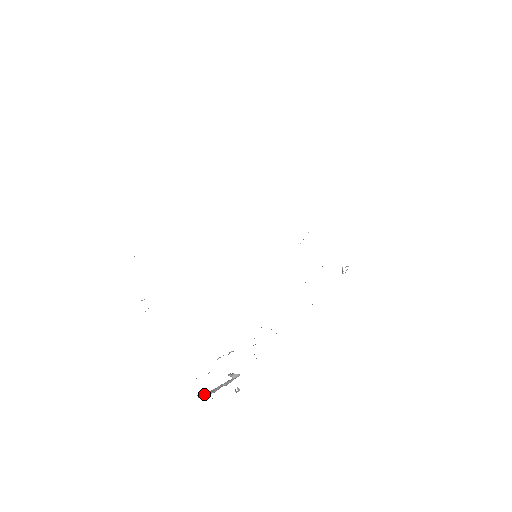
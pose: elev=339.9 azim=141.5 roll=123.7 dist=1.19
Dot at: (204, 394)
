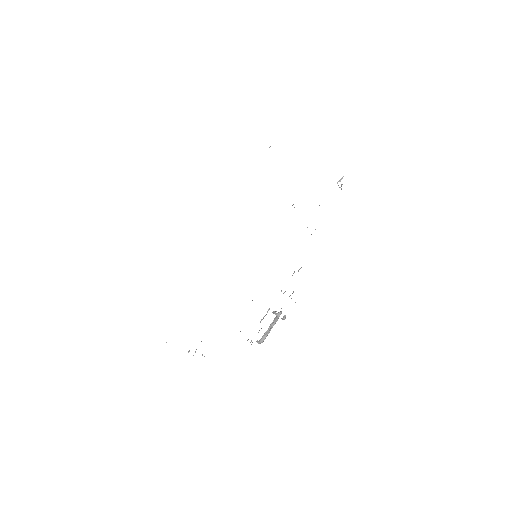
Dot at: (261, 339)
